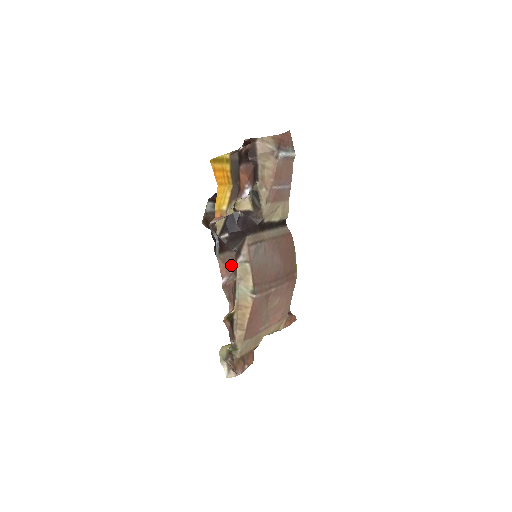
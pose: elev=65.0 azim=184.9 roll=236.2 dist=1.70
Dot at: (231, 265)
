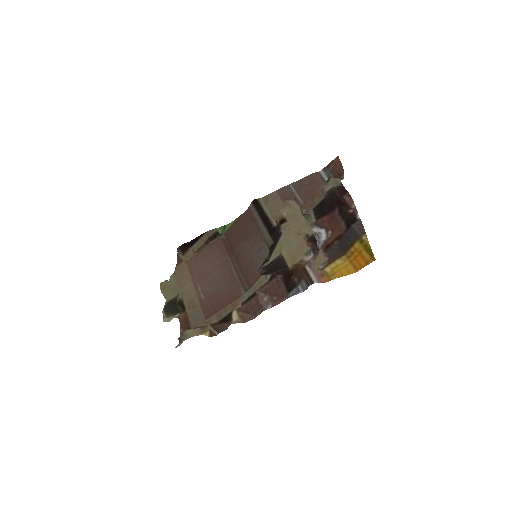
Dot at: (278, 293)
